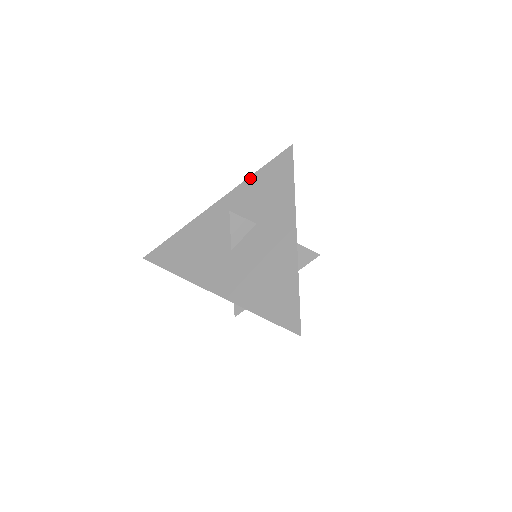
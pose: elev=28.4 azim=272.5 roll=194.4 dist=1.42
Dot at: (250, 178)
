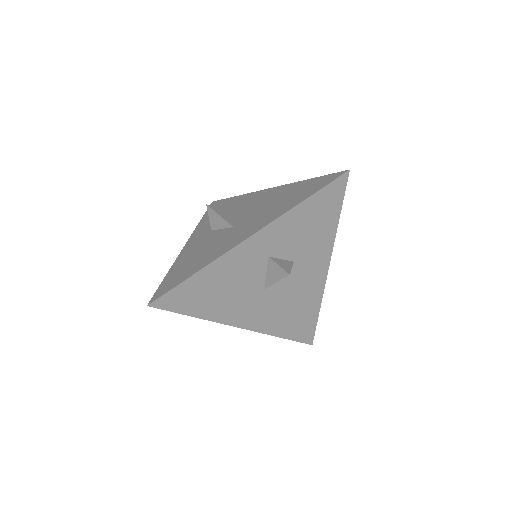
Dot at: (296, 208)
